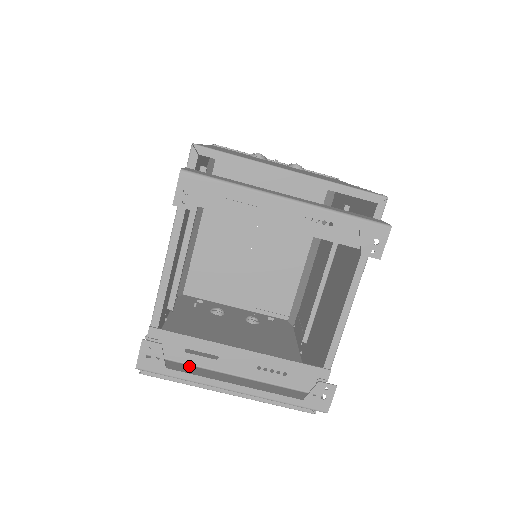
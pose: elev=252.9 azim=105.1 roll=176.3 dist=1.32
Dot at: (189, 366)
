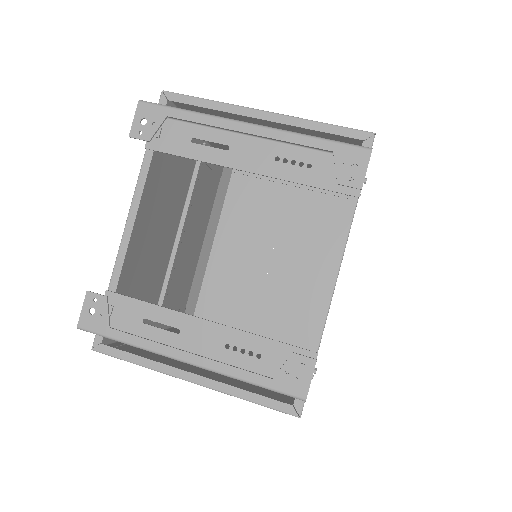
Dot at: occluded
